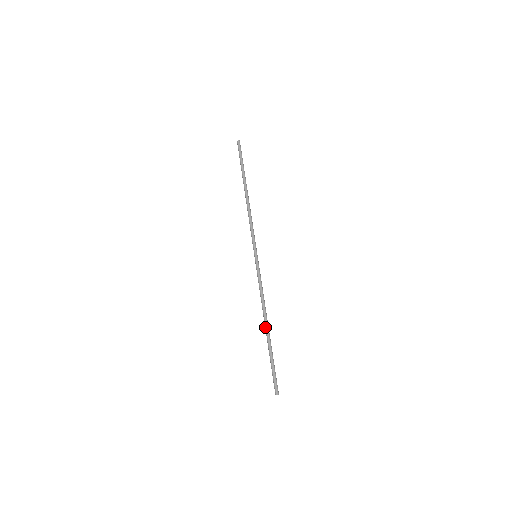
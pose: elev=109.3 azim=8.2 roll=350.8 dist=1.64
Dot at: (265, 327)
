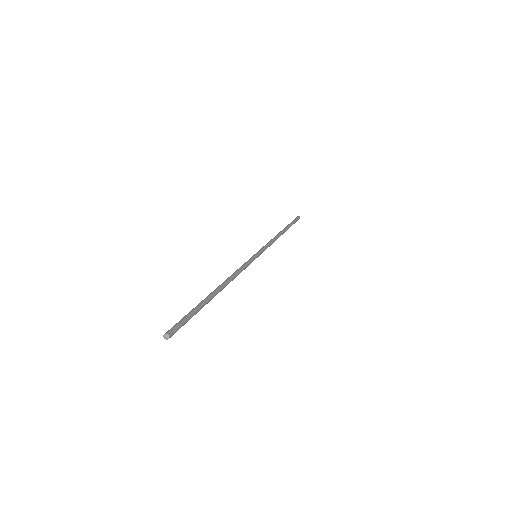
Dot at: occluded
